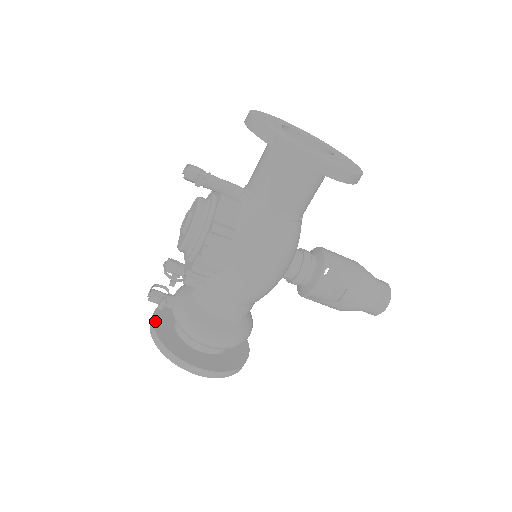
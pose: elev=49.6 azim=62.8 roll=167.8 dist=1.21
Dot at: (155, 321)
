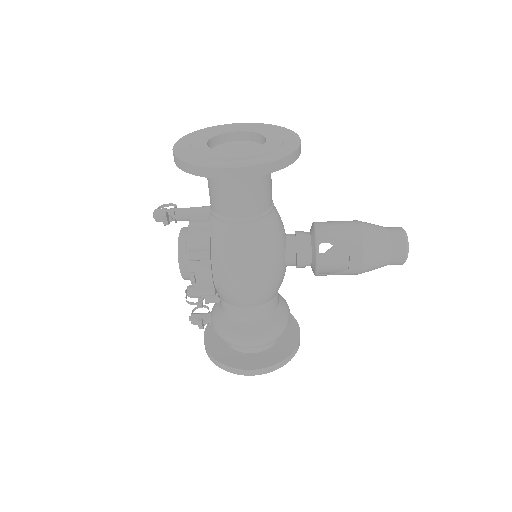
Dot at: (206, 338)
